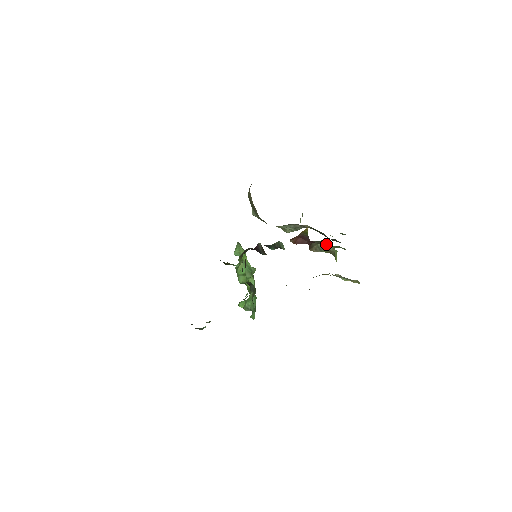
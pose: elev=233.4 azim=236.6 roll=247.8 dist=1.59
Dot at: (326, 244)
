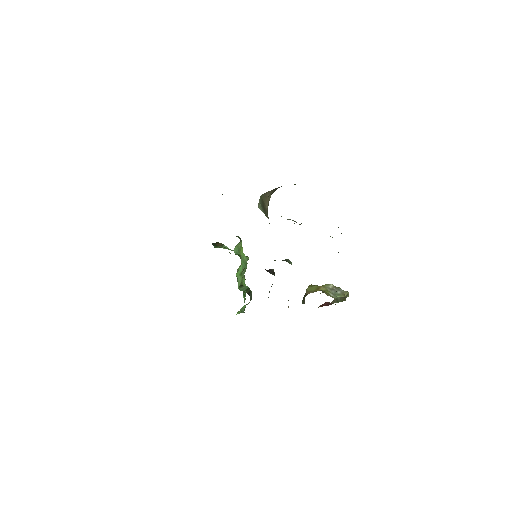
Dot at: (344, 297)
